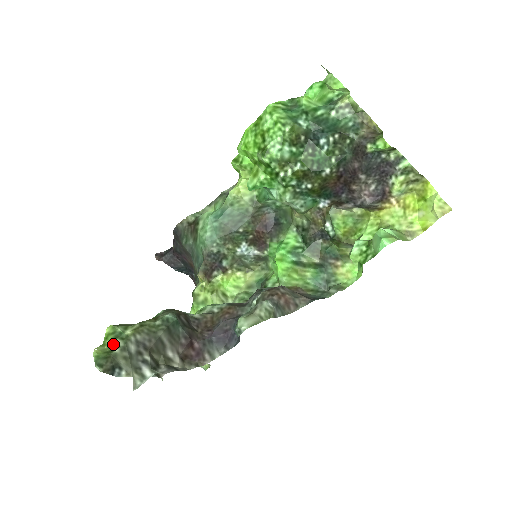
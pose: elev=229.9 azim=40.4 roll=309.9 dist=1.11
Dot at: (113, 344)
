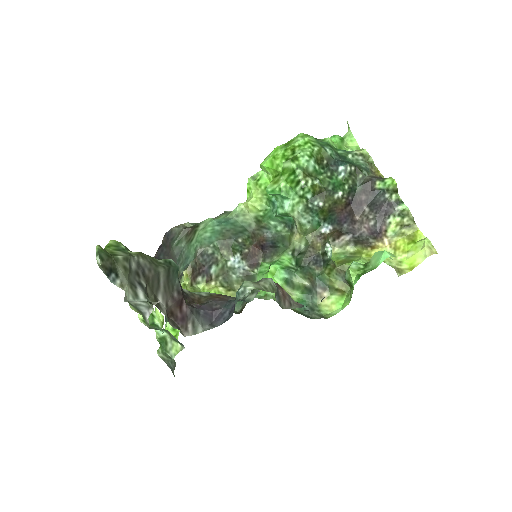
Dot at: (116, 252)
